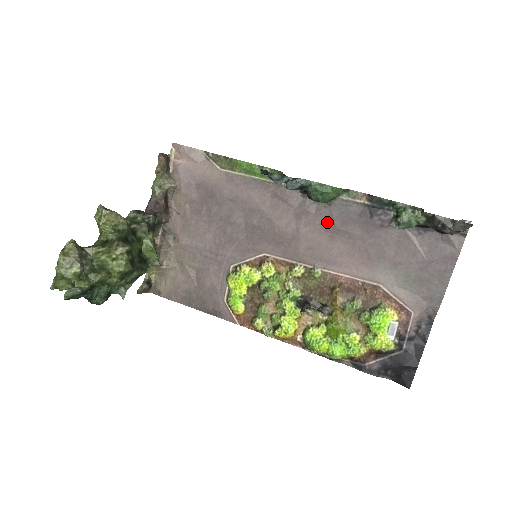
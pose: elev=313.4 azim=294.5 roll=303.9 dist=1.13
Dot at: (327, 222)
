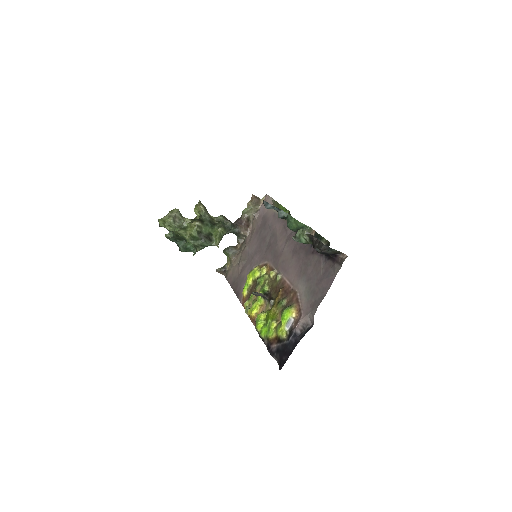
Dot at: (295, 246)
